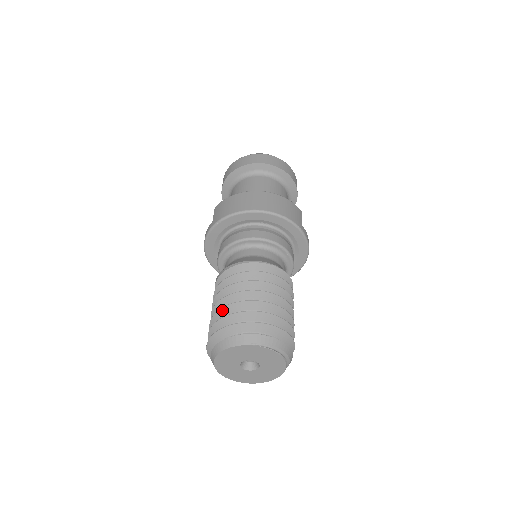
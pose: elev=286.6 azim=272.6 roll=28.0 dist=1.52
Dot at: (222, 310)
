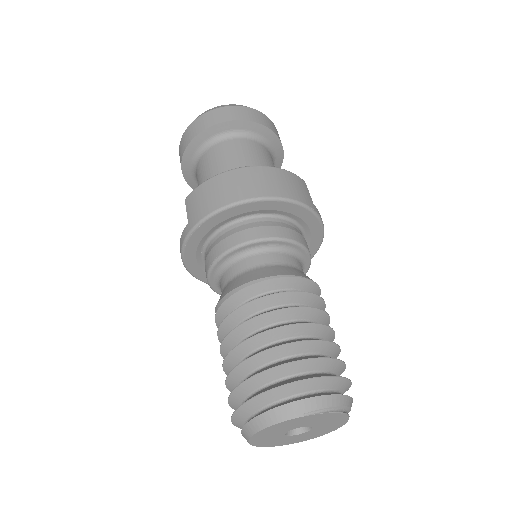
Dot at: (243, 364)
